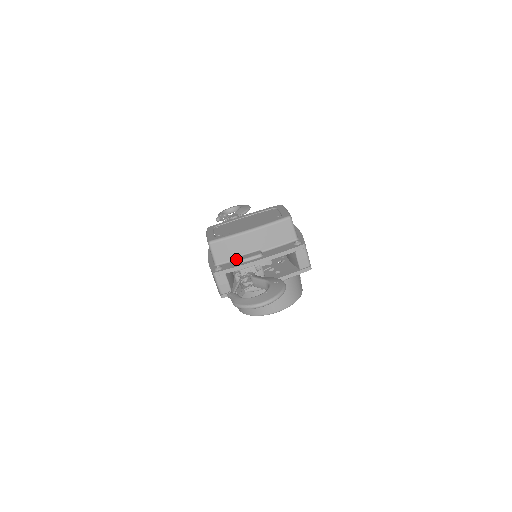
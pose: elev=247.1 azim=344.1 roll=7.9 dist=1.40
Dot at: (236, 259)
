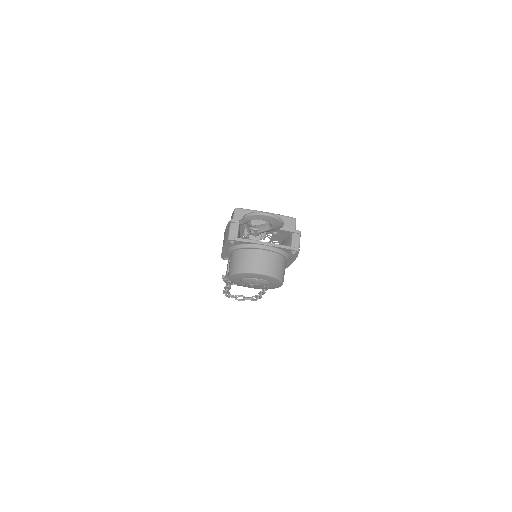
Dot at: occluded
